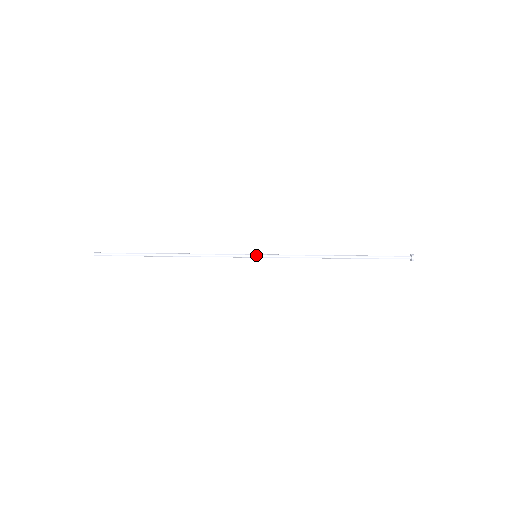
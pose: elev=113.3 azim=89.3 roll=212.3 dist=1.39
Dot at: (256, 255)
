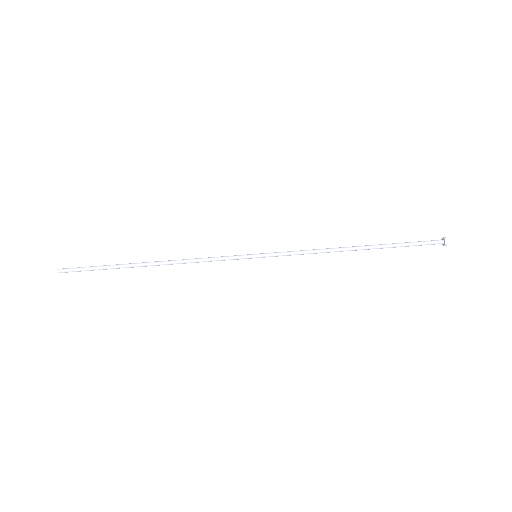
Dot at: (256, 256)
